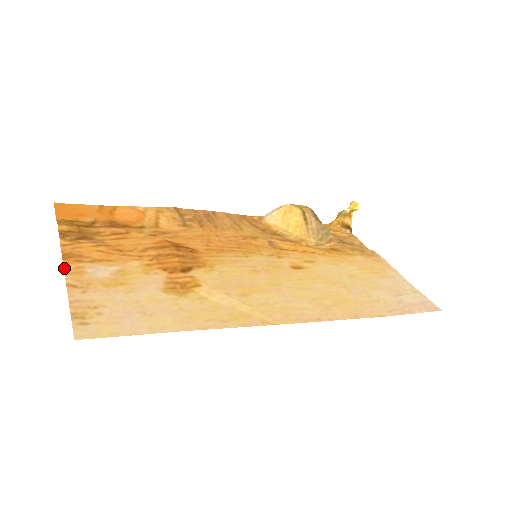
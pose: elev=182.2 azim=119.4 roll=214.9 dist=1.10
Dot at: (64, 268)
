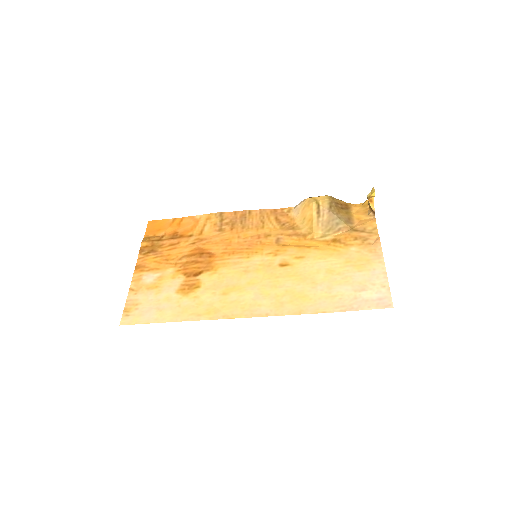
Dot at: (133, 277)
